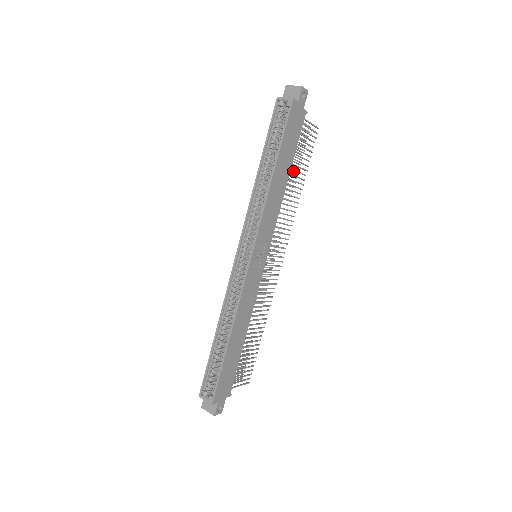
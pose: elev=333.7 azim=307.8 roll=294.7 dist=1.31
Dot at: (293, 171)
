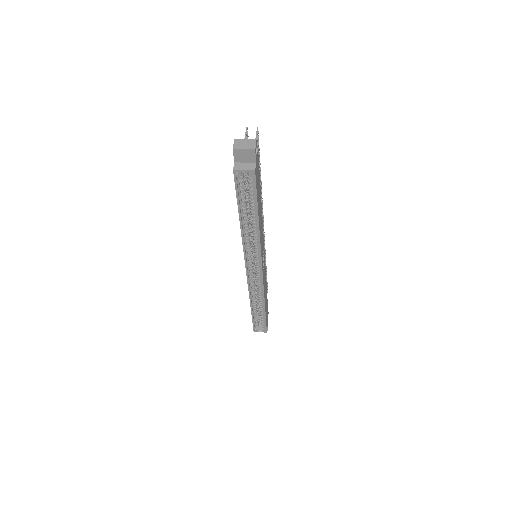
Dot at: occluded
